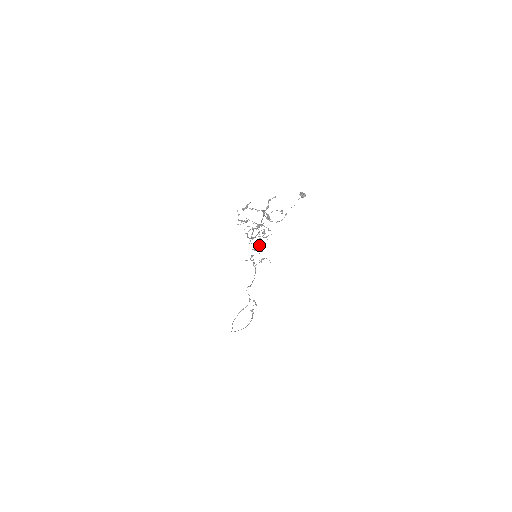
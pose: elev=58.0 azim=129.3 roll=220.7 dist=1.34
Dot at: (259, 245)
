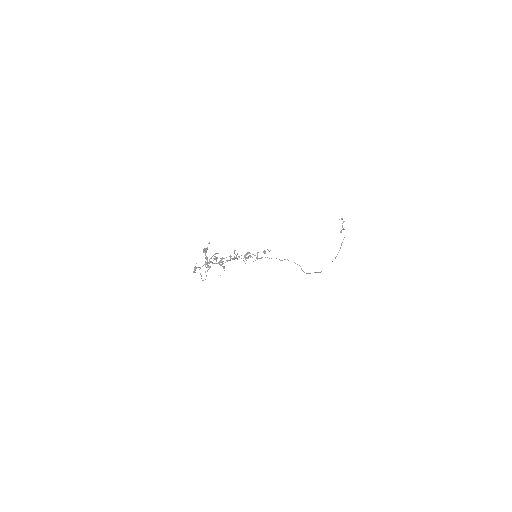
Dot at: (245, 256)
